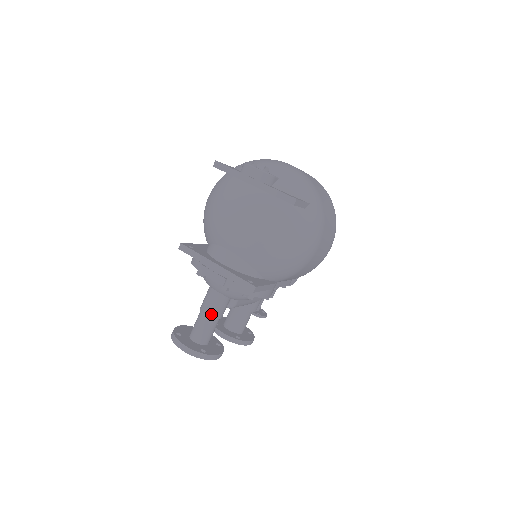
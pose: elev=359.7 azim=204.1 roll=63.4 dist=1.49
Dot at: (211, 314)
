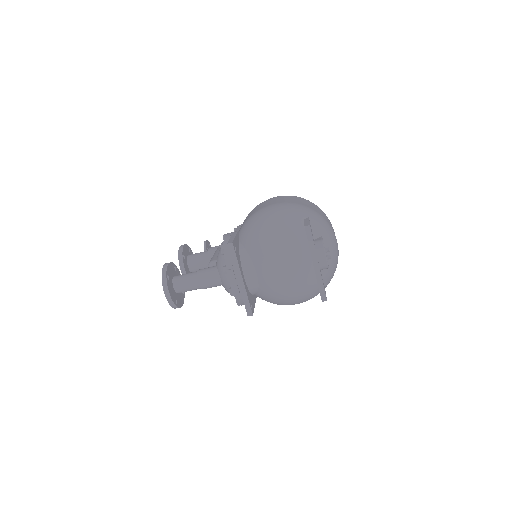
Dot at: (203, 286)
